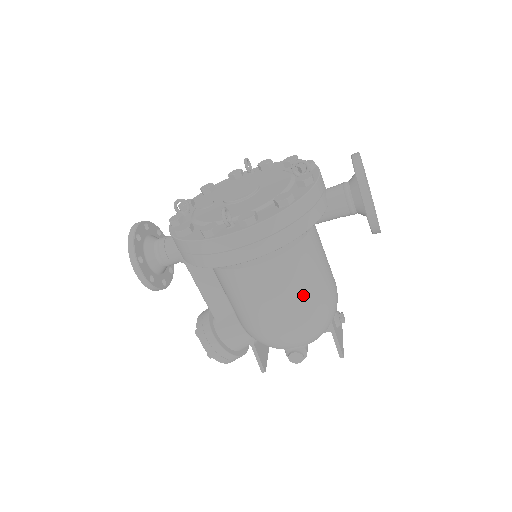
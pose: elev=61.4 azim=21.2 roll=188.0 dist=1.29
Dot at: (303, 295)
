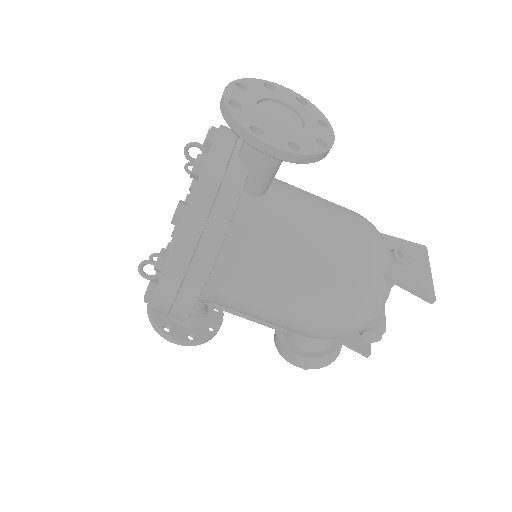
Dot at: (306, 279)
